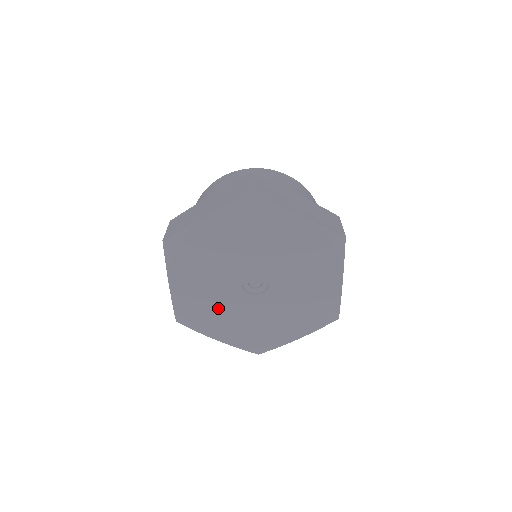
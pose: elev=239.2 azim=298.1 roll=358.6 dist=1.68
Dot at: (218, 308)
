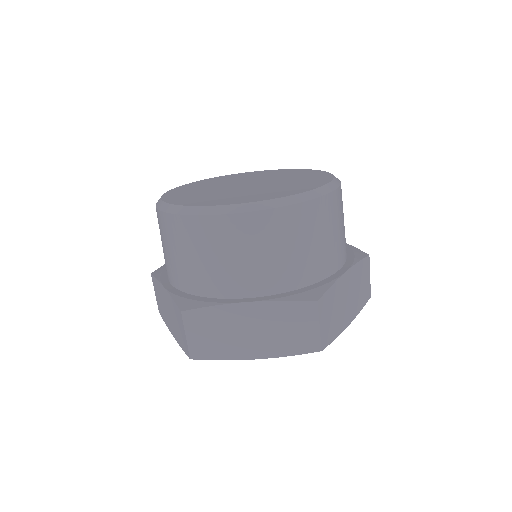
Dot at: occluded
